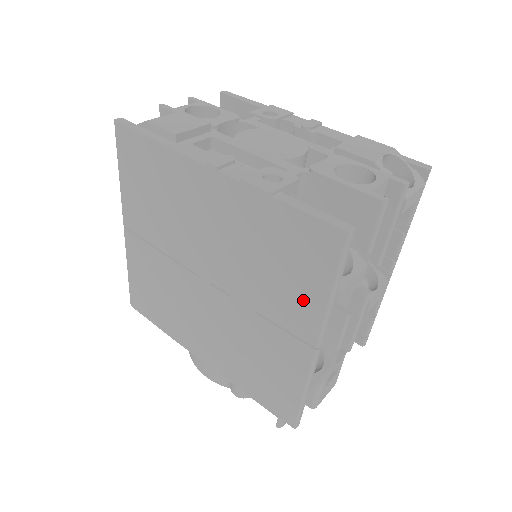
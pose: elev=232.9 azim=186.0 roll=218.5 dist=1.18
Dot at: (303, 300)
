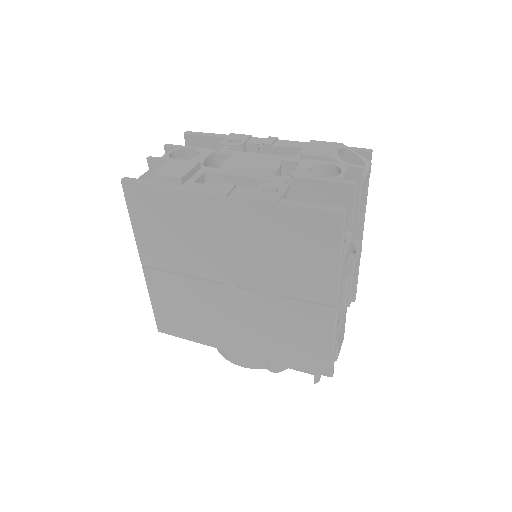
Dot at: (319, 273)
